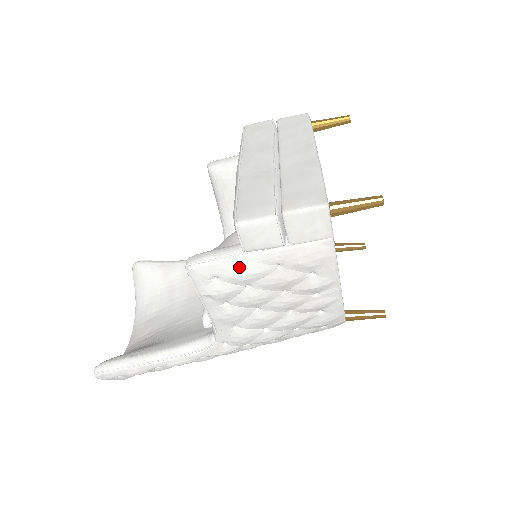
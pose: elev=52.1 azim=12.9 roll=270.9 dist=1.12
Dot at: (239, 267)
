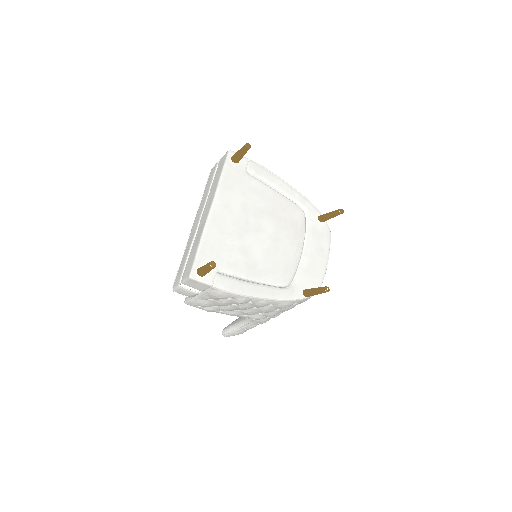
Dot at: (198, 302)
